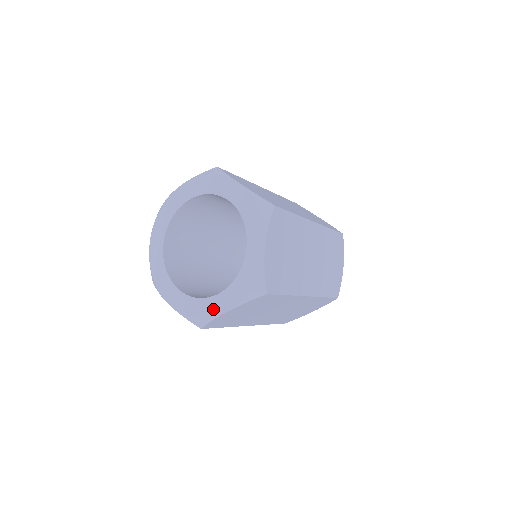
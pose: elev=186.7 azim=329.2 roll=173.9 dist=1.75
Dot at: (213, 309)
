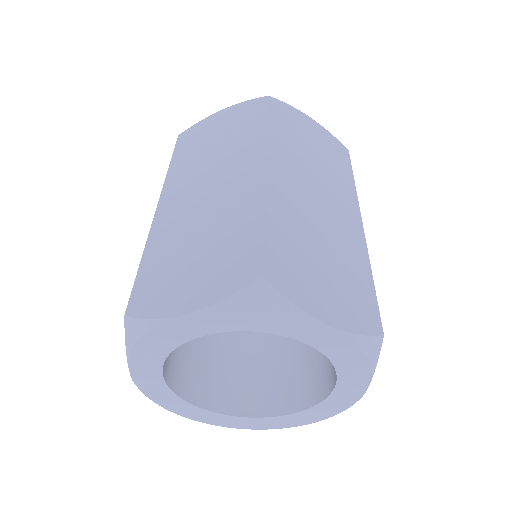
Dot at: (182, 411)
